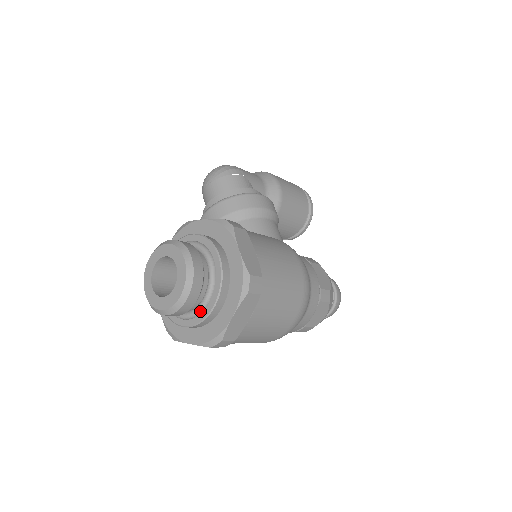
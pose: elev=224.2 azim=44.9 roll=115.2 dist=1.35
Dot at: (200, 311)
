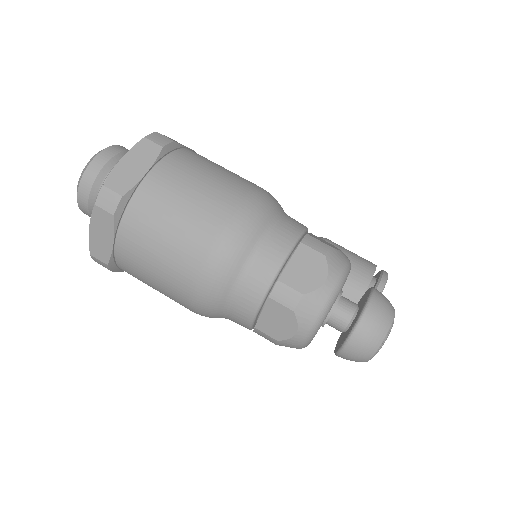
Dot at: occluded
